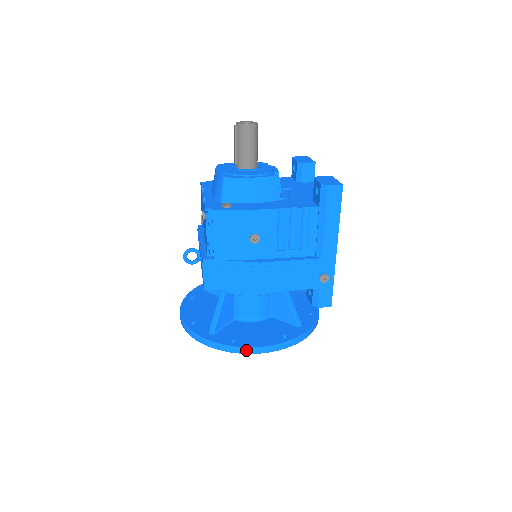
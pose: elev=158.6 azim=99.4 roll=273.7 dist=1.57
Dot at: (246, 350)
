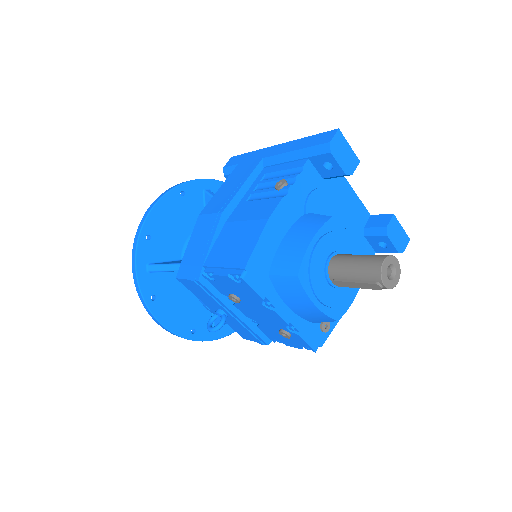
Dot at: occluded
